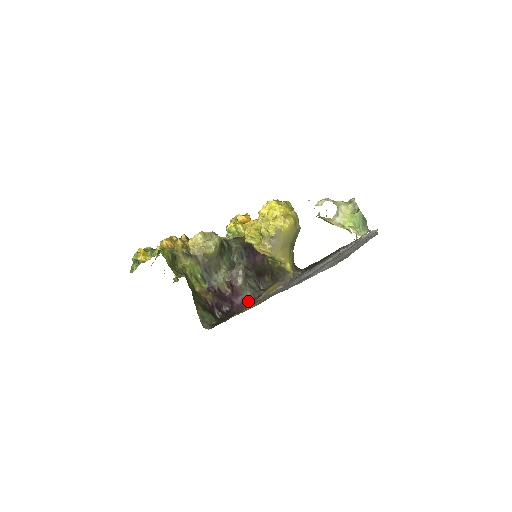
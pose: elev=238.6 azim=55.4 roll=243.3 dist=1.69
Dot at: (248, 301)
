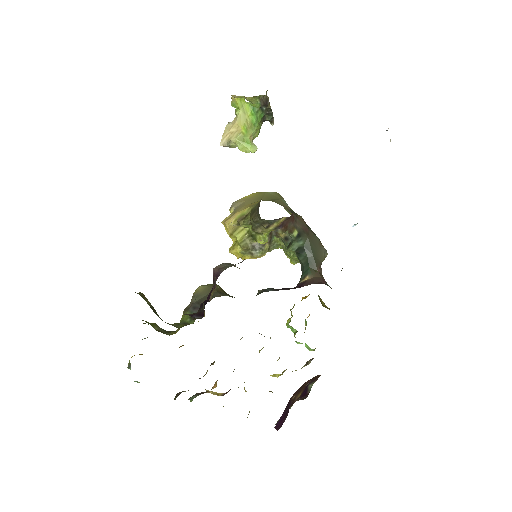
Dot at: occluded
